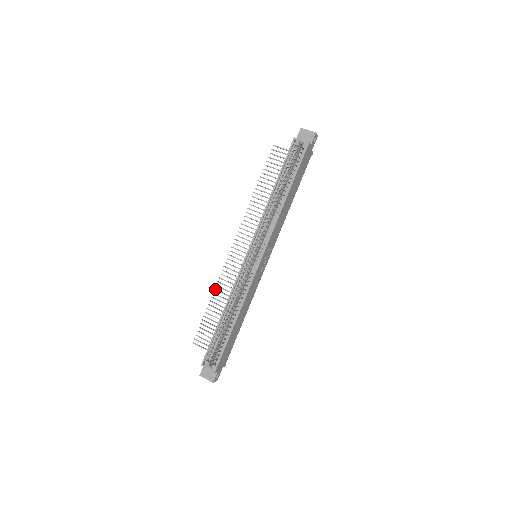
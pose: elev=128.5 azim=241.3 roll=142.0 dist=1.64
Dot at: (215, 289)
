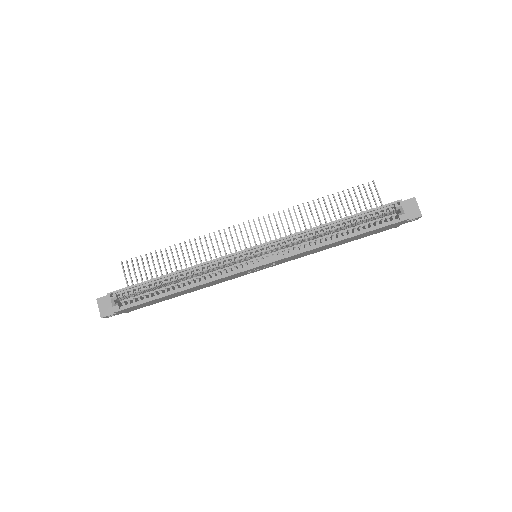
Dot at: occluded
